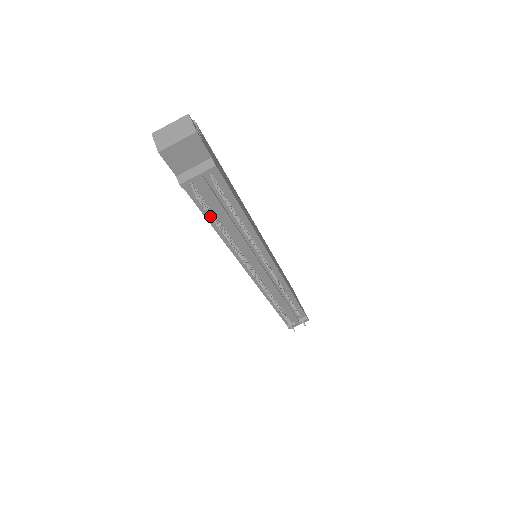
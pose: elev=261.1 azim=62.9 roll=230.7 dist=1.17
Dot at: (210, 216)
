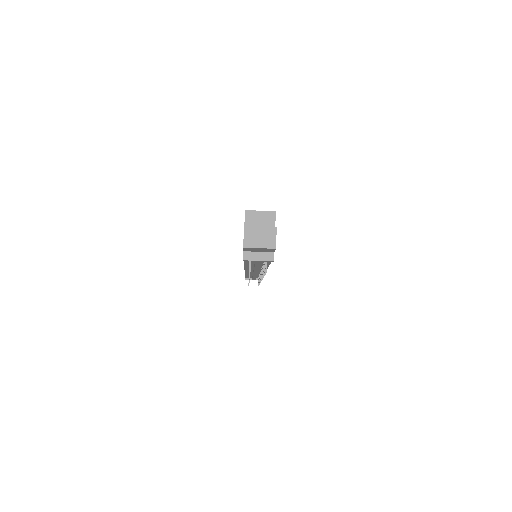
Dot at: (247, 261)
